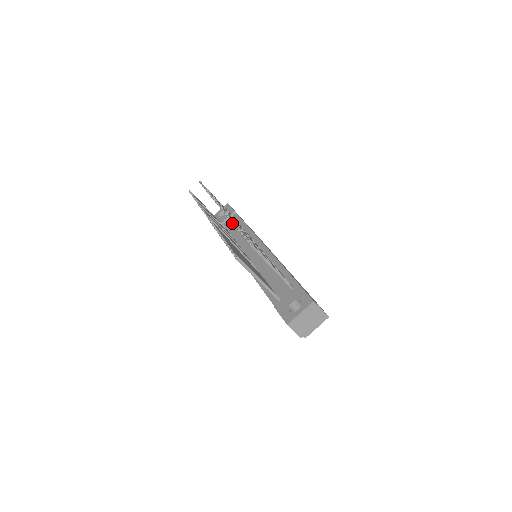
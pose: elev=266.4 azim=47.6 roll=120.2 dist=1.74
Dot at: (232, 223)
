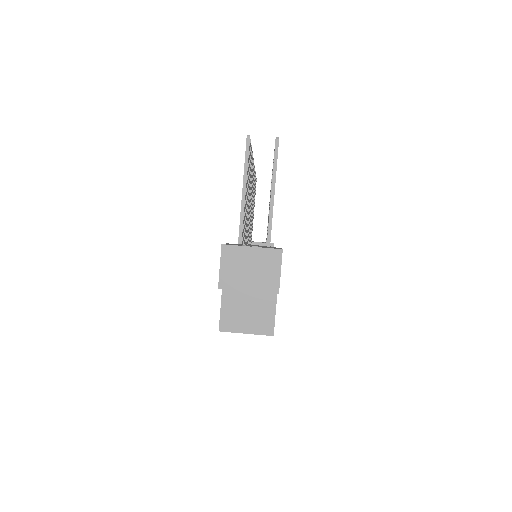
Dot at: occluded
